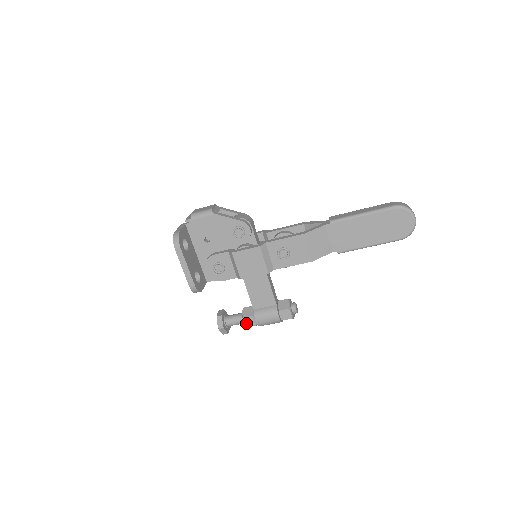
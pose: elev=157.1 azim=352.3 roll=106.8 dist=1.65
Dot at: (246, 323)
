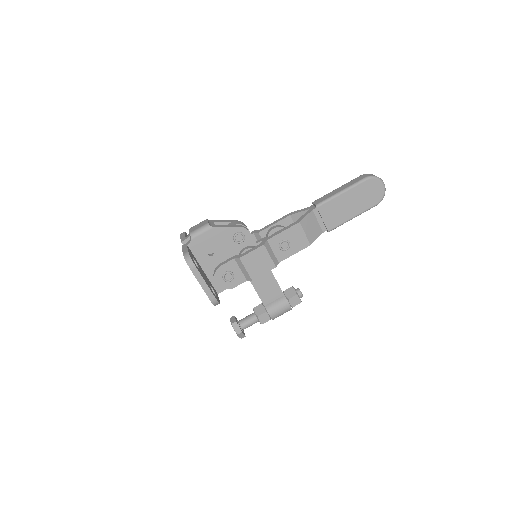
Dot at: (261, 321)
